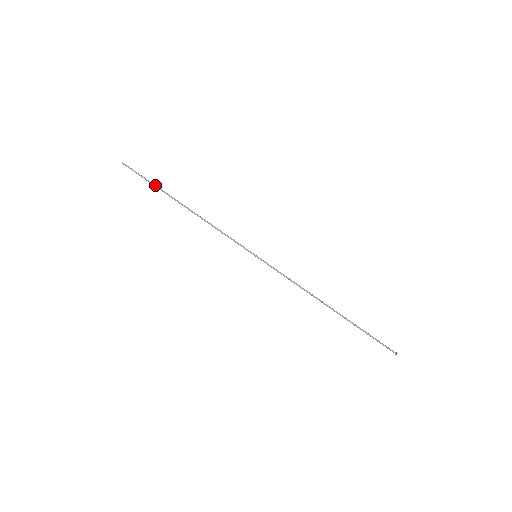
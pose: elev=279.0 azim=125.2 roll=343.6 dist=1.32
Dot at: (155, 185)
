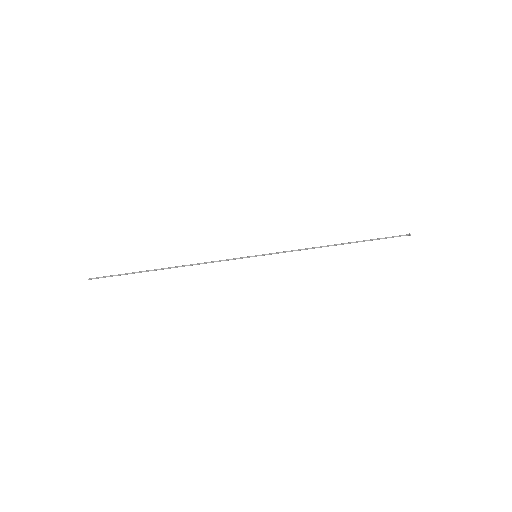
Dot at: occluded
